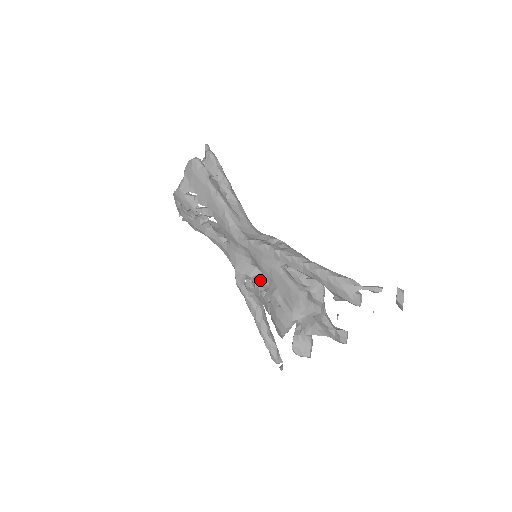
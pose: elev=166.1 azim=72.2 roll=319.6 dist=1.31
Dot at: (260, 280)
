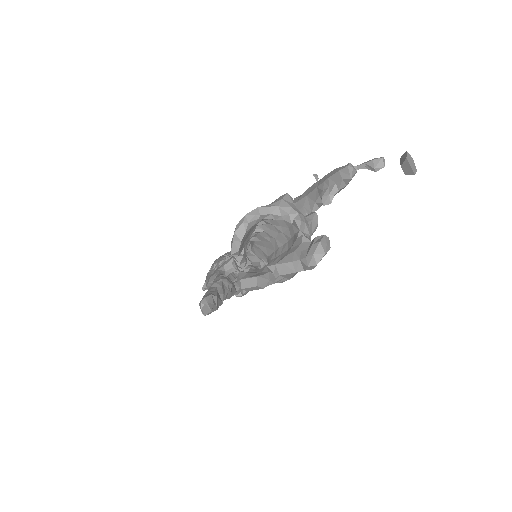
Dot at: occluded
